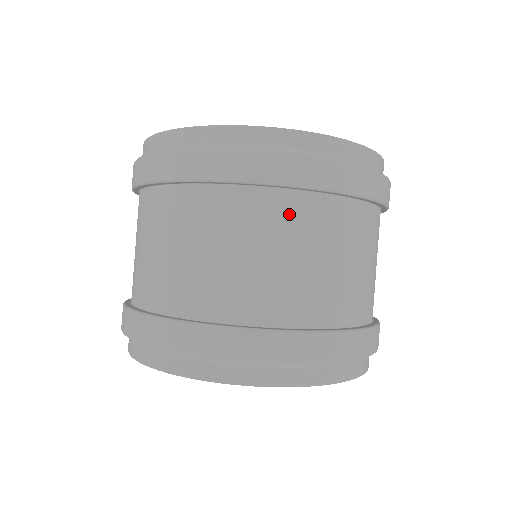
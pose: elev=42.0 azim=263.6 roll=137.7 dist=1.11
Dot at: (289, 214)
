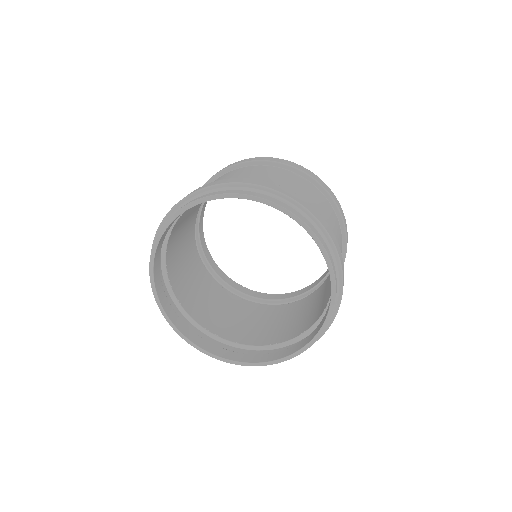
Dot at: (307, 184)
